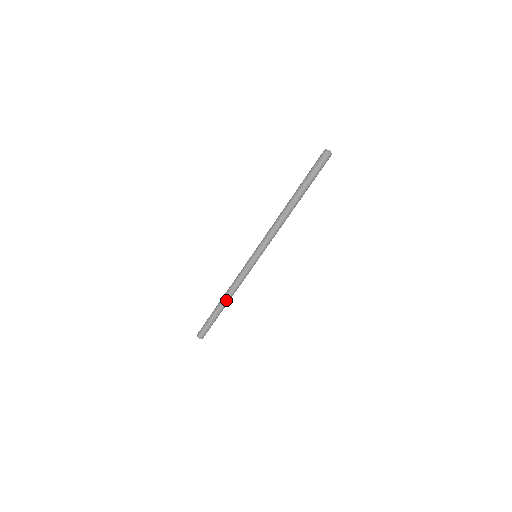
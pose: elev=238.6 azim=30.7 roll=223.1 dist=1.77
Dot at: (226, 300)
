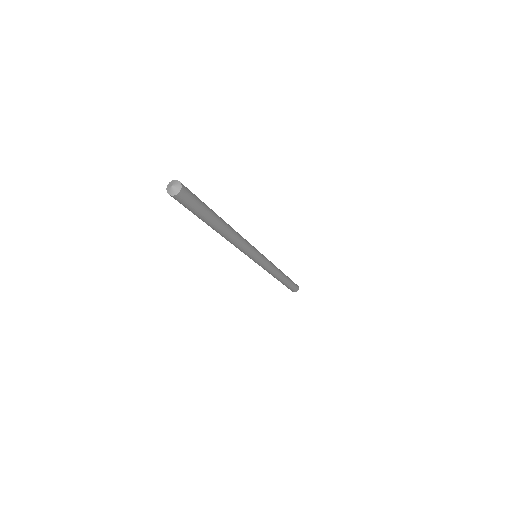
Dot at: occluded
